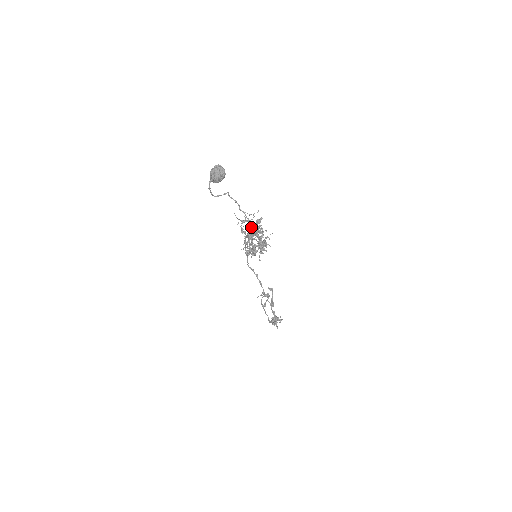
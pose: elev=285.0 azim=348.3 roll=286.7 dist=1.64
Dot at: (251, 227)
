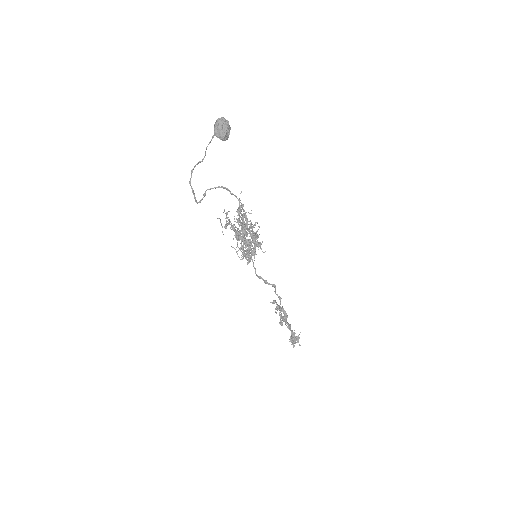
Dot at: (245, 213)
